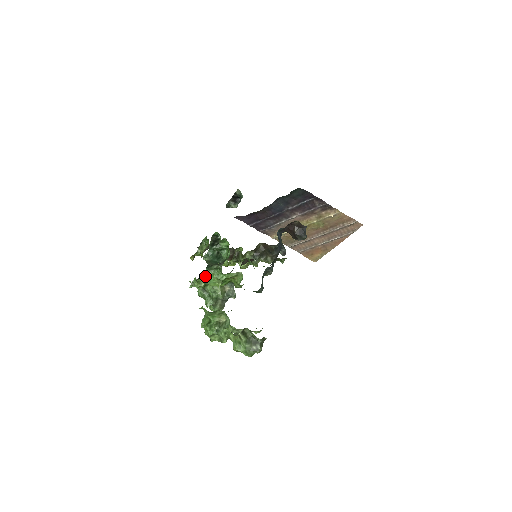
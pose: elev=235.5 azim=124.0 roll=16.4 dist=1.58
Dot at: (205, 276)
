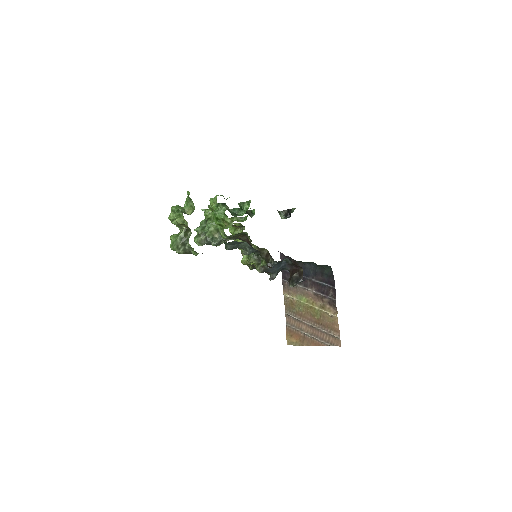
Dot at: (216, 206)
